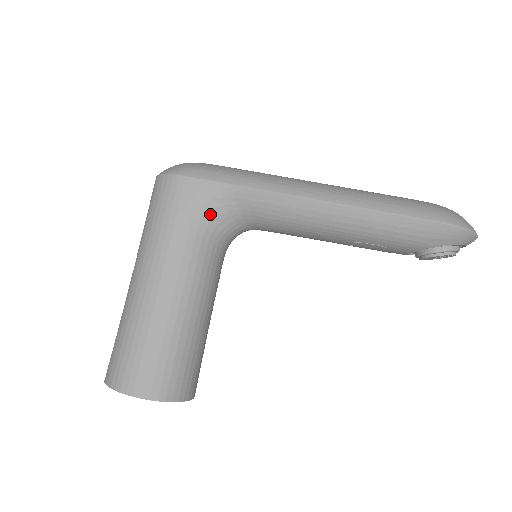
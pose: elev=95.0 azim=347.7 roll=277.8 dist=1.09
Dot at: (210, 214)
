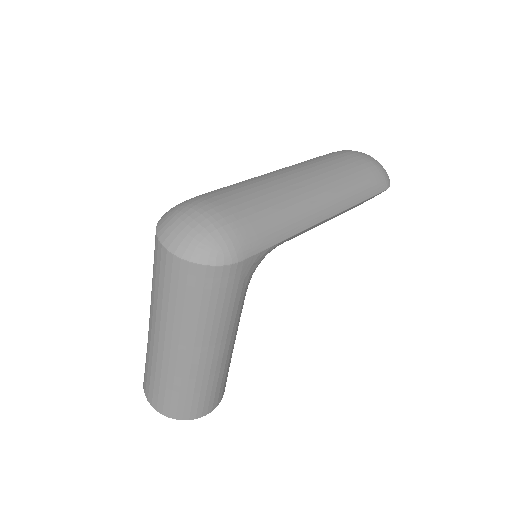
Dot at: occluded
